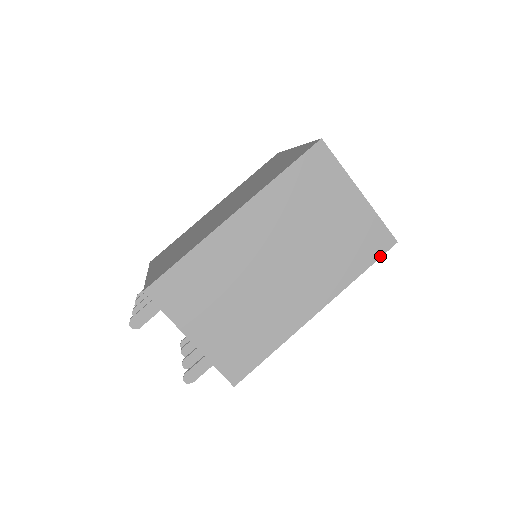
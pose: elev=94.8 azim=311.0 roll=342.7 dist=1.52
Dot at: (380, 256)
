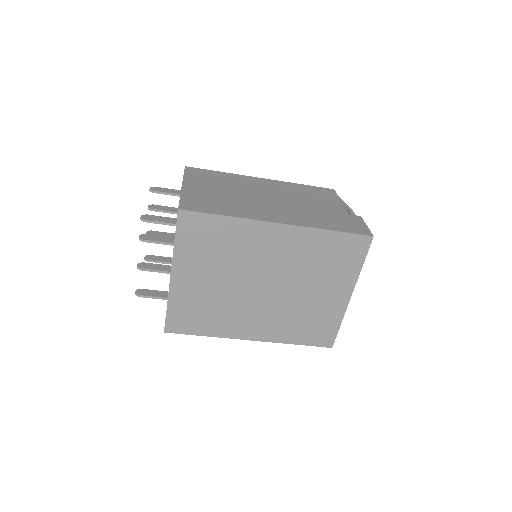
Dot at: occluded
